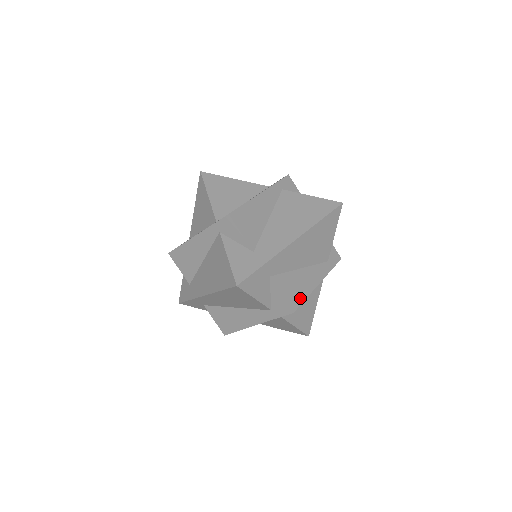
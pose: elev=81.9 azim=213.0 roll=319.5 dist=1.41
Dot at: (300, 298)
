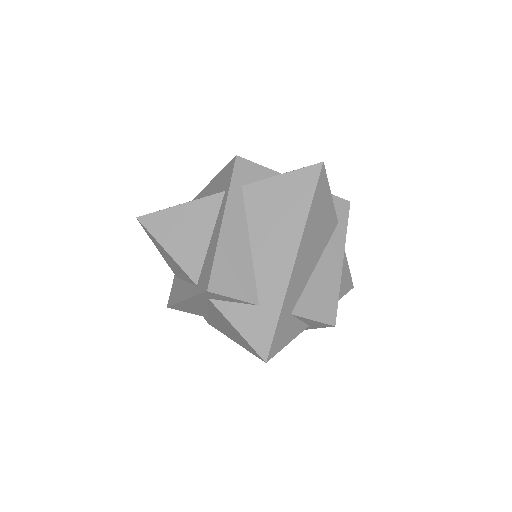
Dot at: (333, 302)
